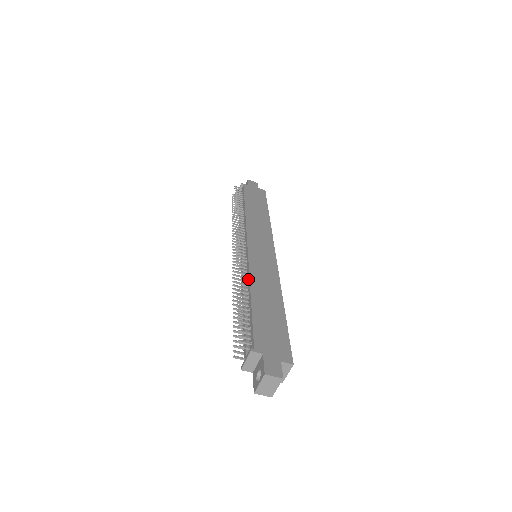
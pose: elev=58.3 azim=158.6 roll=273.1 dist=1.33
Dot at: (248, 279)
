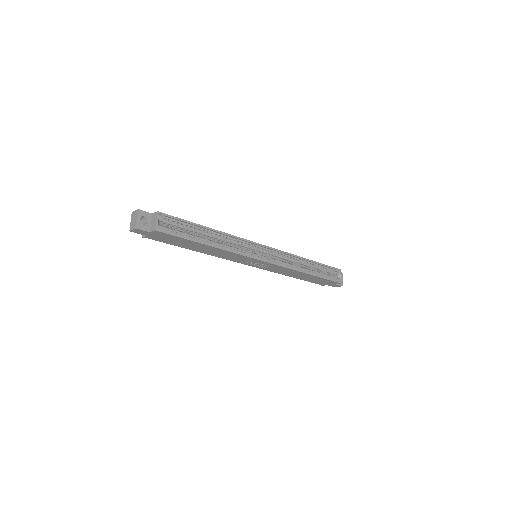
Dot at: occluded
